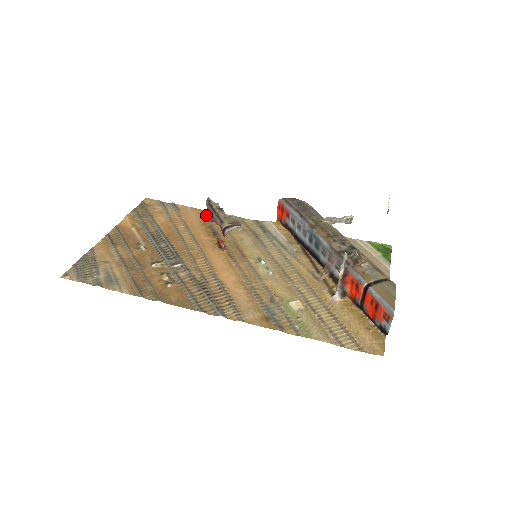
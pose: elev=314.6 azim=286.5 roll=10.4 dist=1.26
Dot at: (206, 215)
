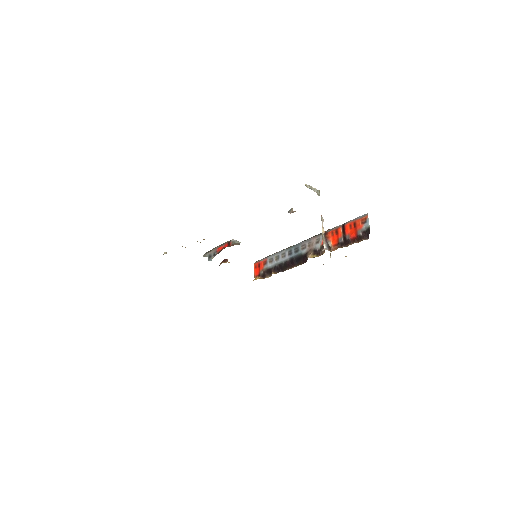
Dot at: occluded
